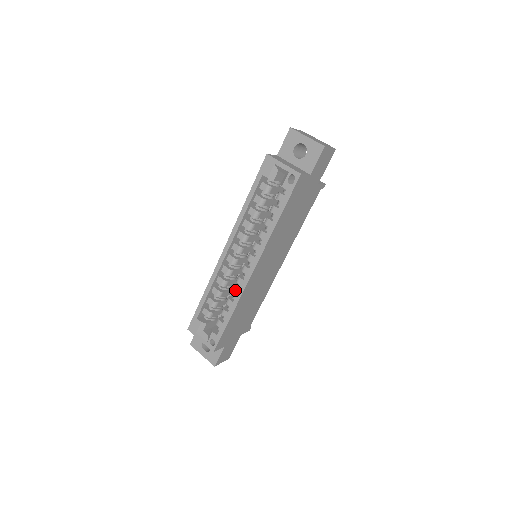
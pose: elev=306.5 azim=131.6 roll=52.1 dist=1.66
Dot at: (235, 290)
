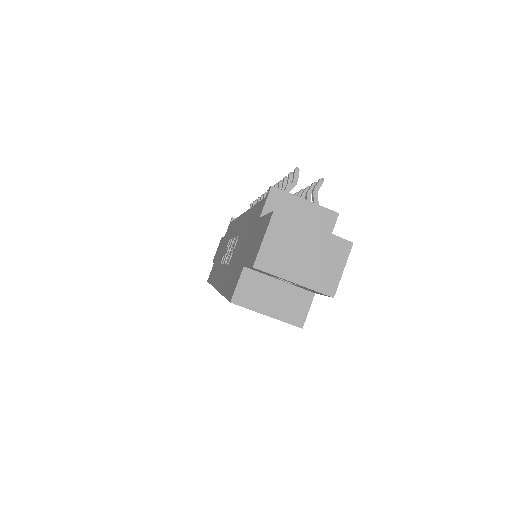
Dot at: occluded
